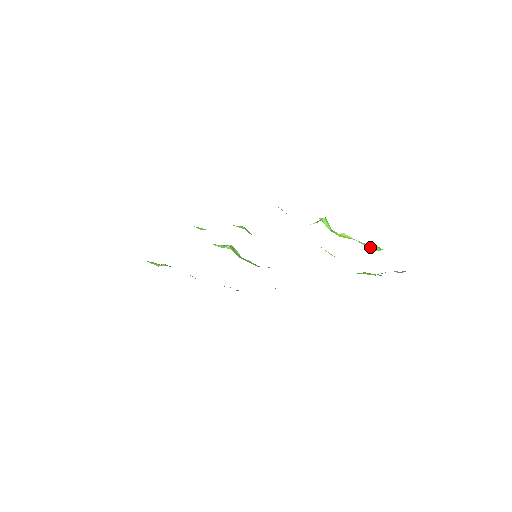
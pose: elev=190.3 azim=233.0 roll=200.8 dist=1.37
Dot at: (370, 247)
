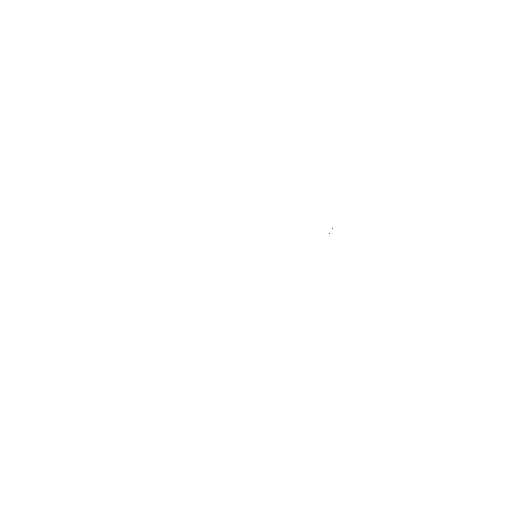
Dot at: occluded
